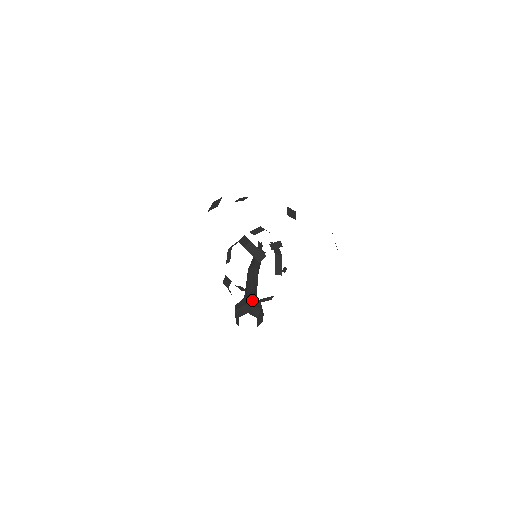
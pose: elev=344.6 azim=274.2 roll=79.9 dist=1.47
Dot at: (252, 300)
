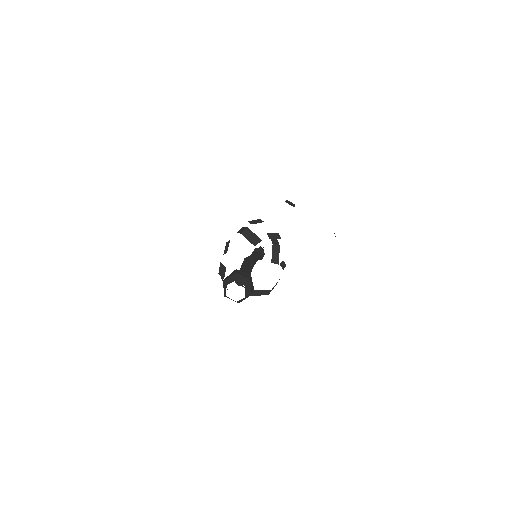
Dot at: (242, 272)
